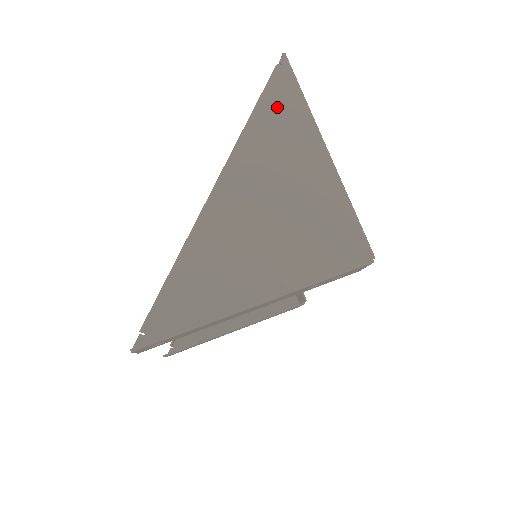
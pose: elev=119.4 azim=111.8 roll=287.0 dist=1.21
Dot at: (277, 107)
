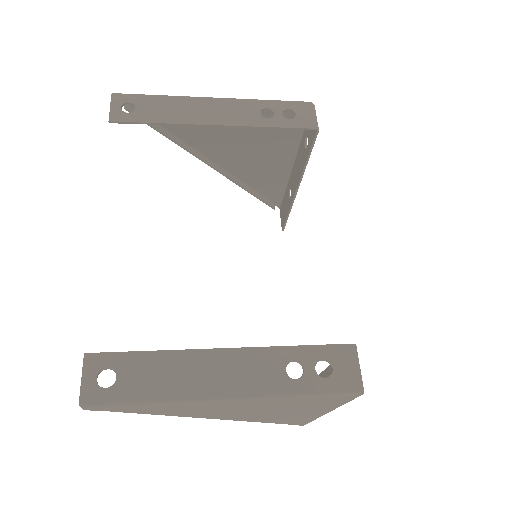
Dot at: (267, 187)
